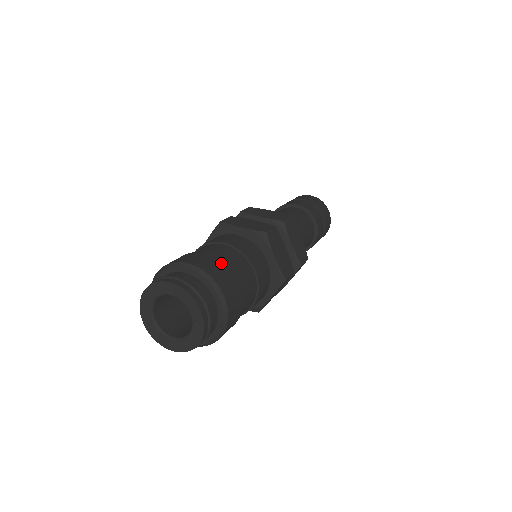
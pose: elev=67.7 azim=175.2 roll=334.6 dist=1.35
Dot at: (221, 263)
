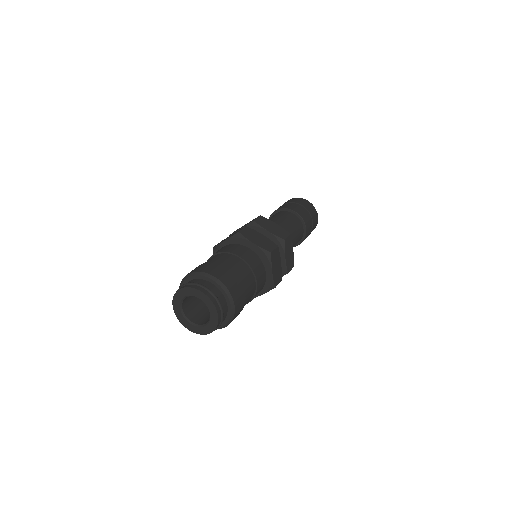
Dot at: (209, 263)
